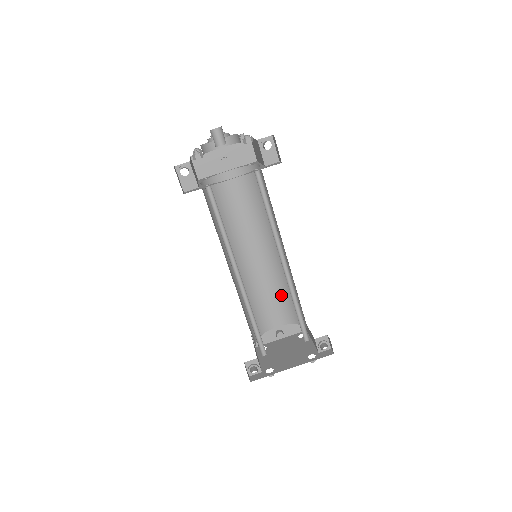
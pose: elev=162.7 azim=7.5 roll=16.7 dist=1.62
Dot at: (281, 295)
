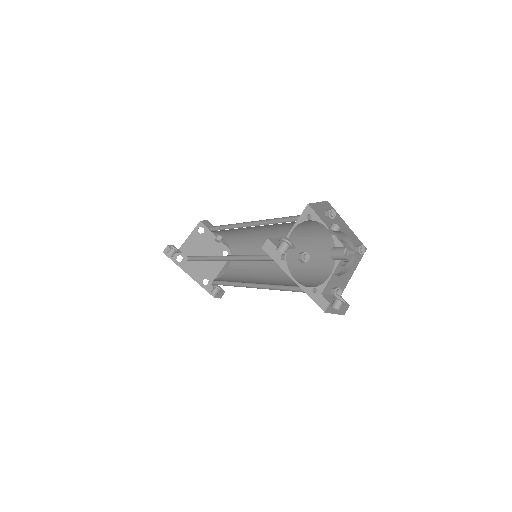
Dot at: (246, 247)
